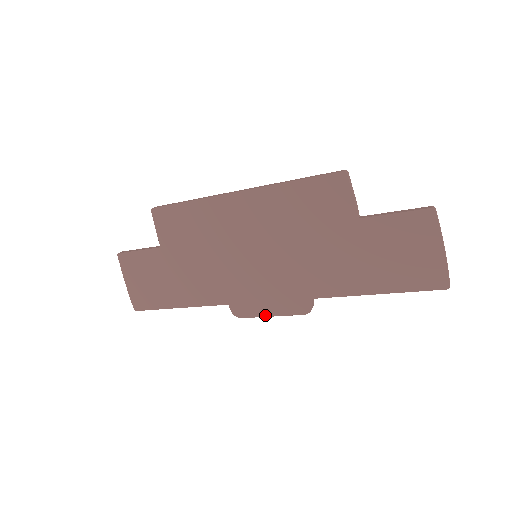
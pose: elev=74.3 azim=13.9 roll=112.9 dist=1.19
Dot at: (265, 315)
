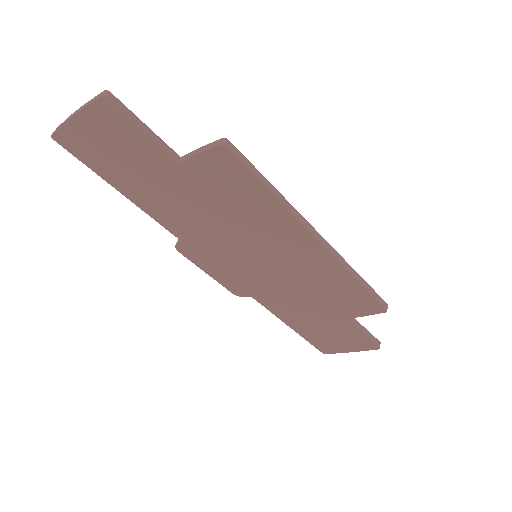
Dot at: (203, 269)
